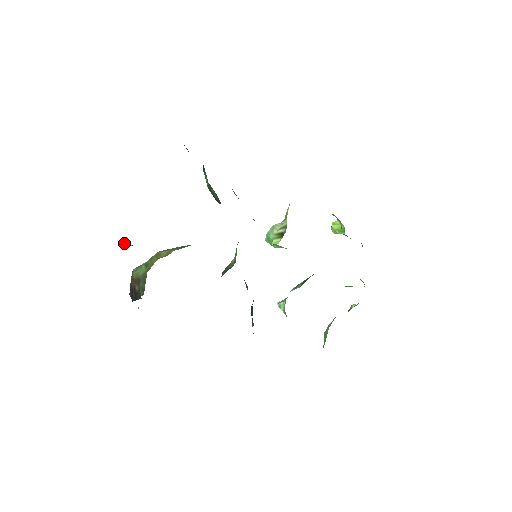
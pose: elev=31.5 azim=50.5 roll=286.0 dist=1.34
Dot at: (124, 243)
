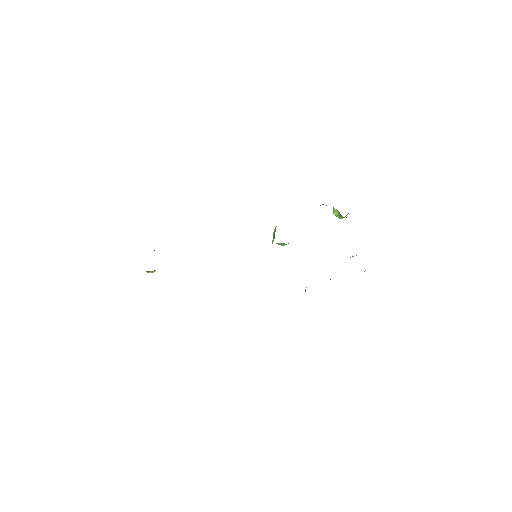
Dot at: (147, 272)
